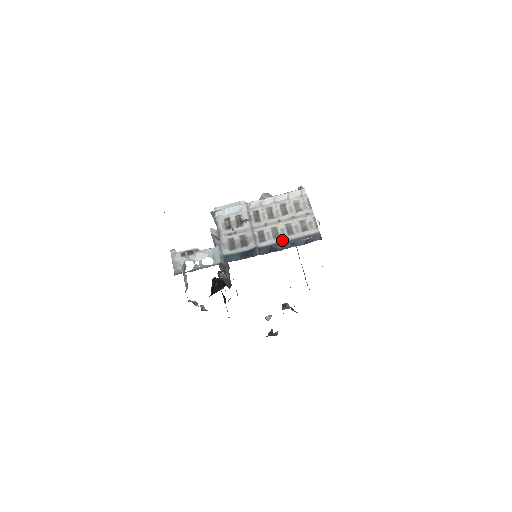
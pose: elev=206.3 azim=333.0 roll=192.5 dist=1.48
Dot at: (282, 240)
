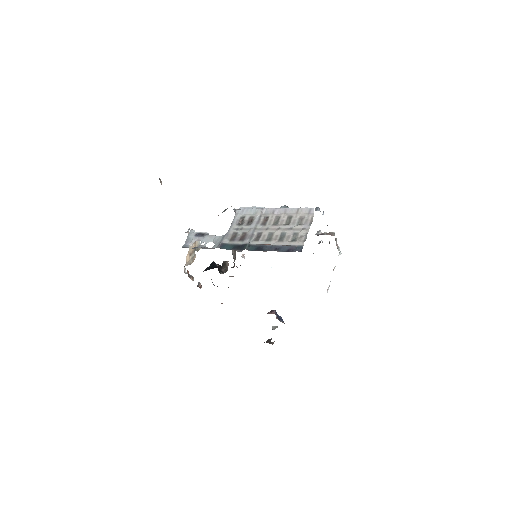
Dot at: (271, 244)
